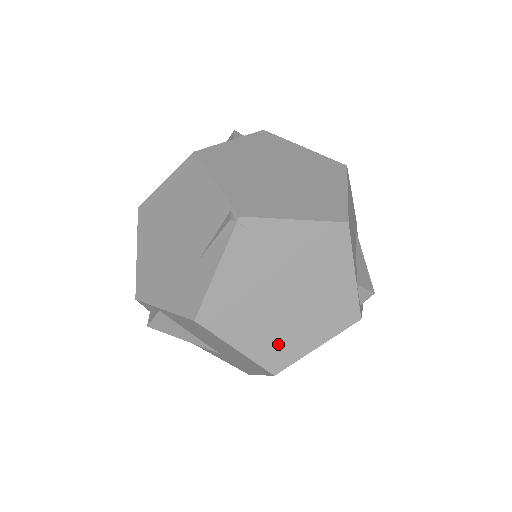
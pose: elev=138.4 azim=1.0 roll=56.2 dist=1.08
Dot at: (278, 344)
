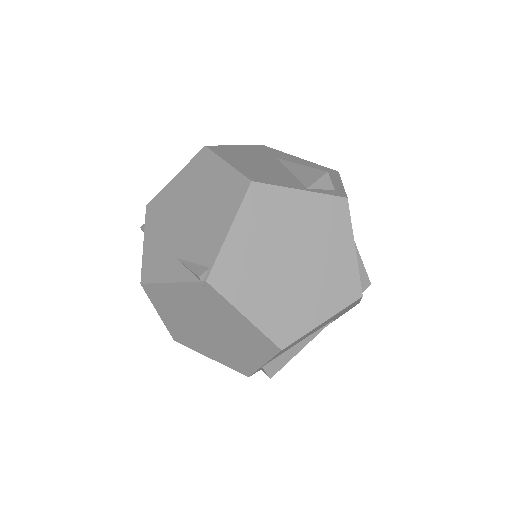
Dot at: (186, 335)
